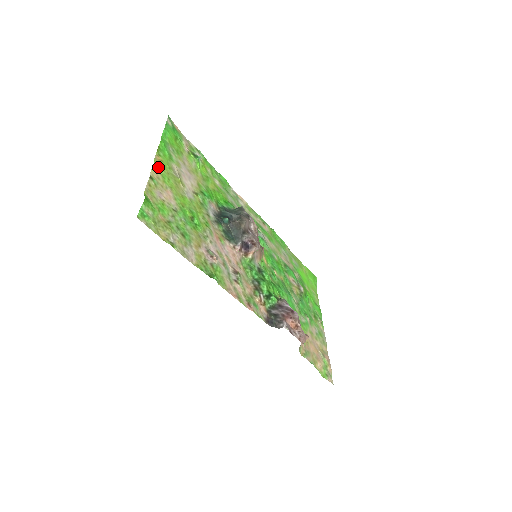
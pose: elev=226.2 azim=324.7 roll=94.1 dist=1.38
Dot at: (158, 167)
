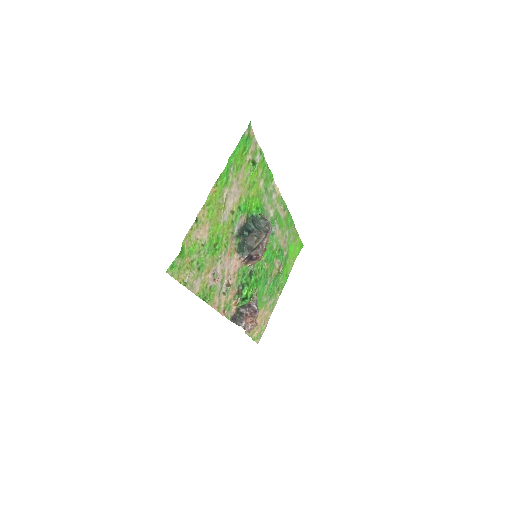
Dot at: (209, 202)
